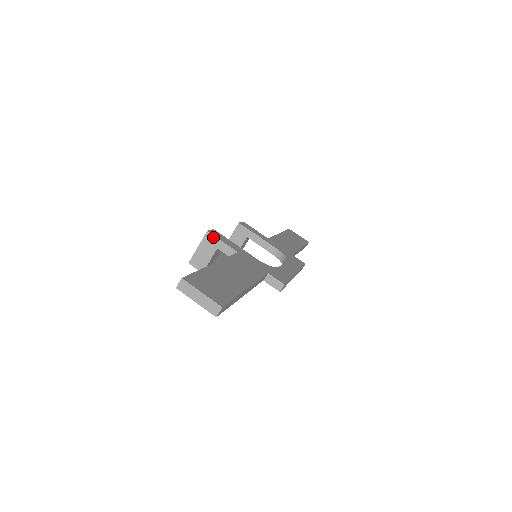
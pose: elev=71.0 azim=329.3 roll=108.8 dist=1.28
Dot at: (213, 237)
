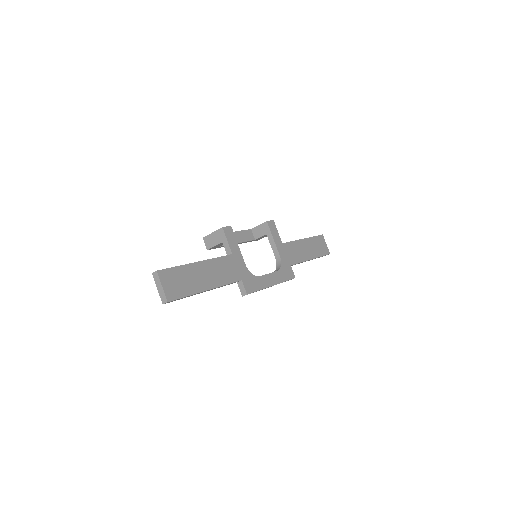
Dot at: (224, 234)
